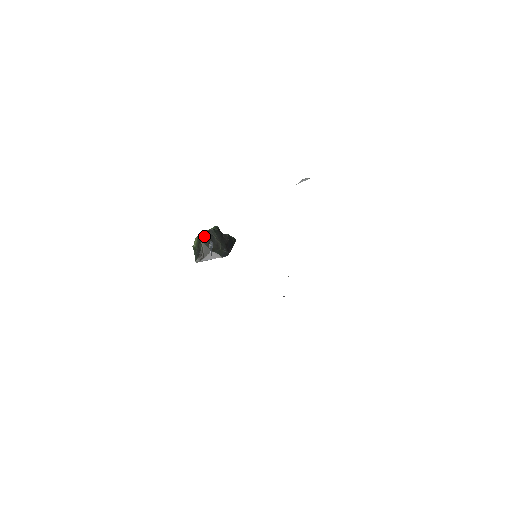
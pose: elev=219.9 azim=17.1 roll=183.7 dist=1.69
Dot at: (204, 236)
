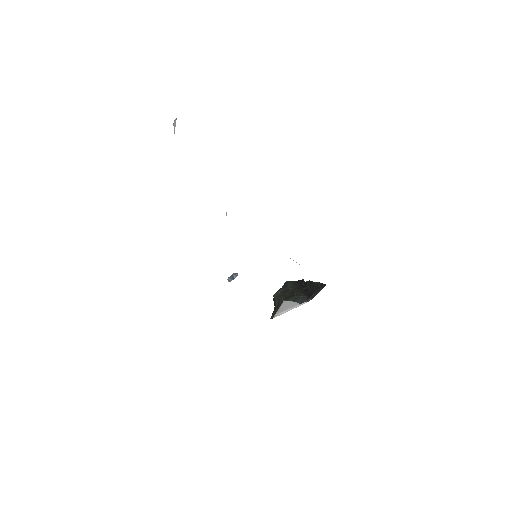
Dot at: (278, 290)
